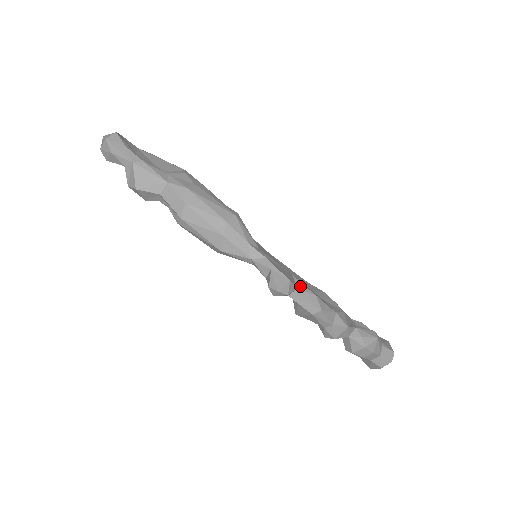
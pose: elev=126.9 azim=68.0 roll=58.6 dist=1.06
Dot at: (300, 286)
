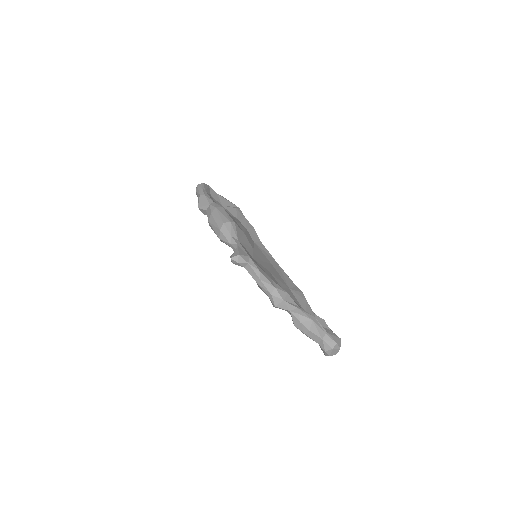
Dot at: (251, 263)
